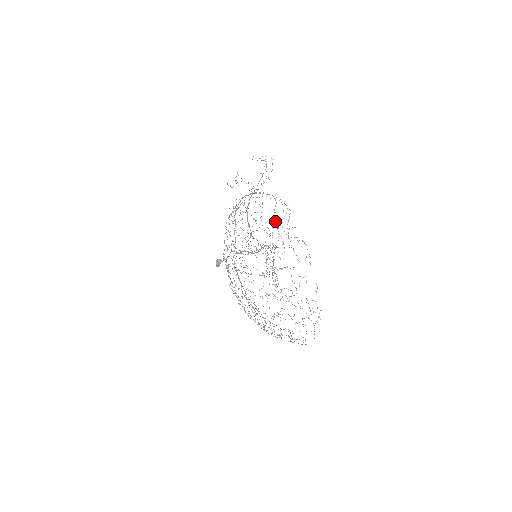
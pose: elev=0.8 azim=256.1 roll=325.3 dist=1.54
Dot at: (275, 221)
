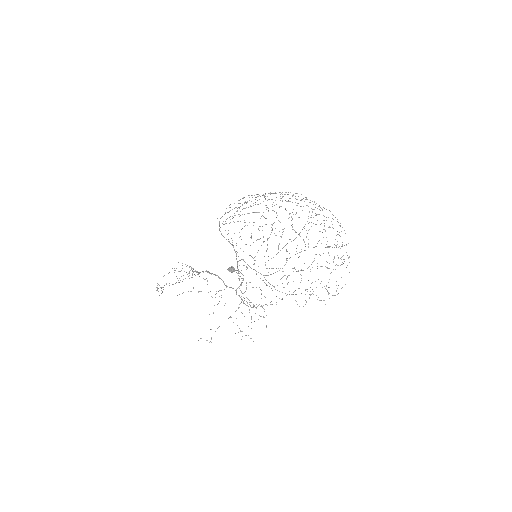
Dot at: (269, 193)
